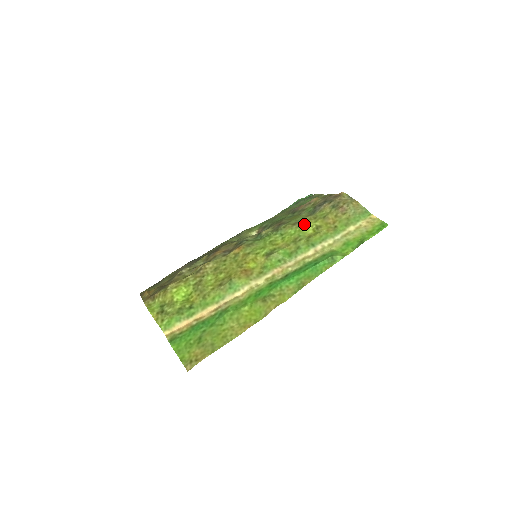
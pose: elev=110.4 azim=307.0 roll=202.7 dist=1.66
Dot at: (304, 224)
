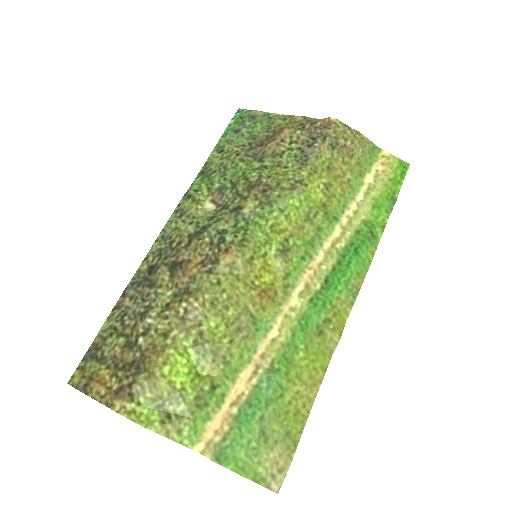
Dot at: (308, 186)
